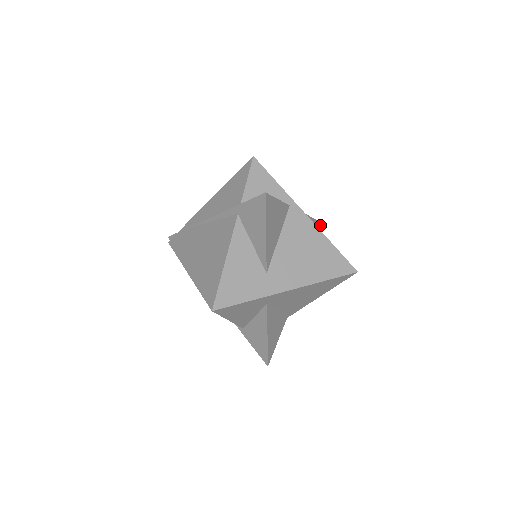
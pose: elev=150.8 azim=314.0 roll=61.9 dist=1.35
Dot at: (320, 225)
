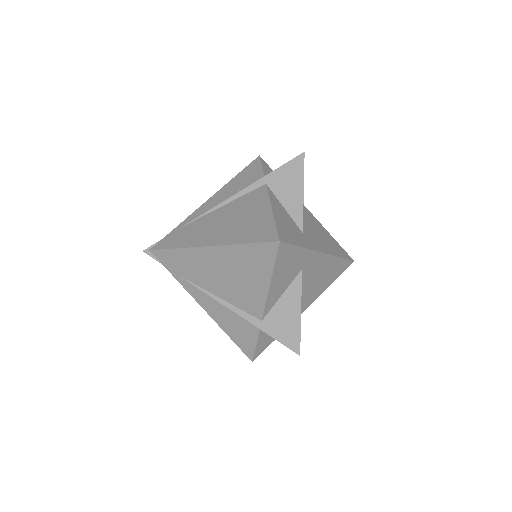
Dot at: occluded
